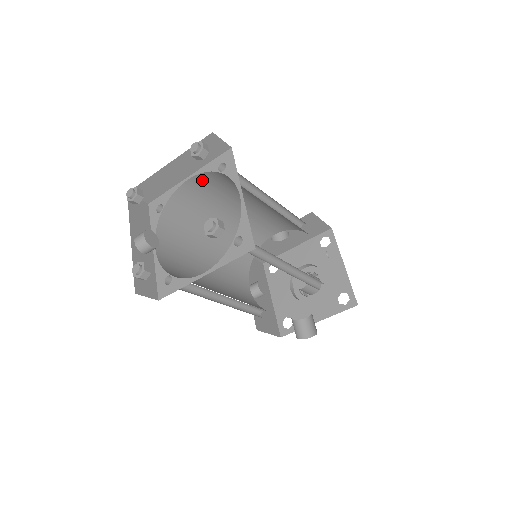
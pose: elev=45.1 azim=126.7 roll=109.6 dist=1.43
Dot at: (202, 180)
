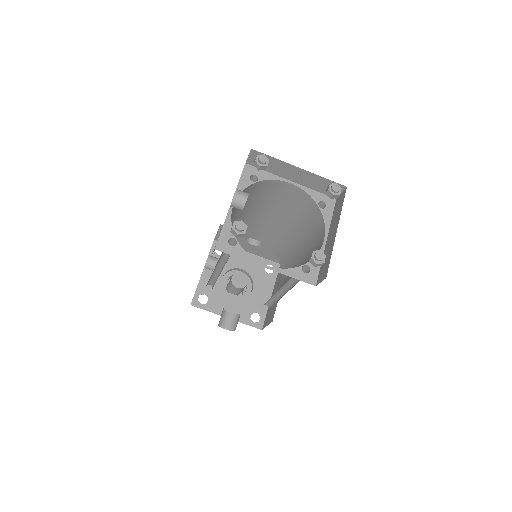
Dot at: (295, 191)
